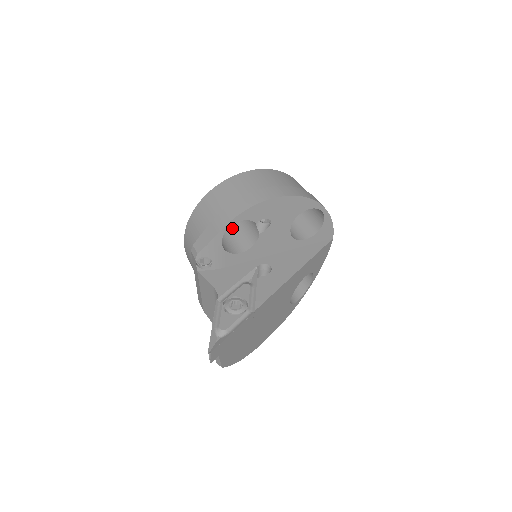
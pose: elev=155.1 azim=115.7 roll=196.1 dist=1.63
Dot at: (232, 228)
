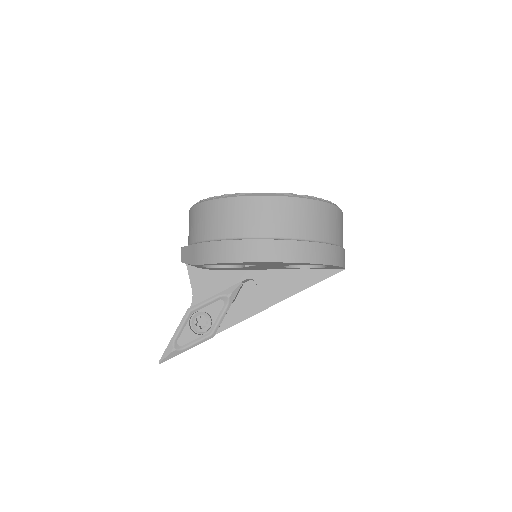
Dot at: occluded
